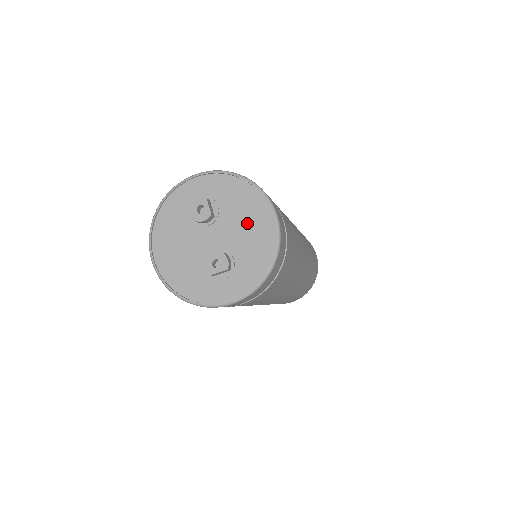
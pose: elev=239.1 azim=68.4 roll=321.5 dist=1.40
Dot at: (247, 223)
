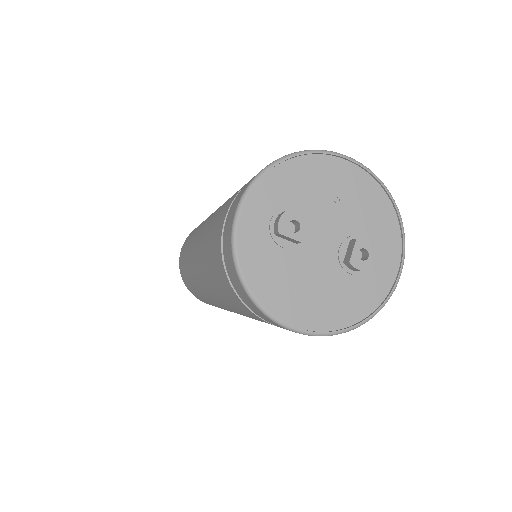
Dot at: (336, 193)
